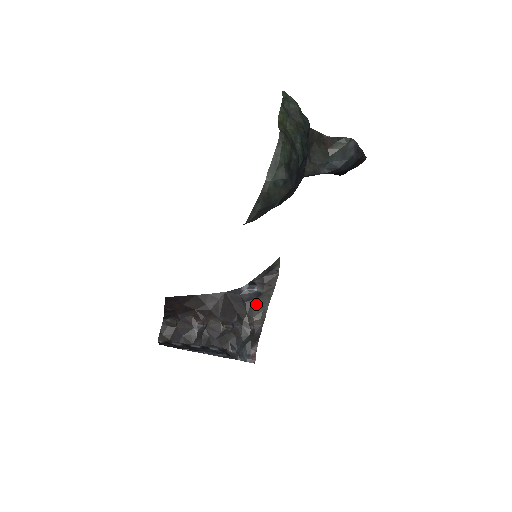
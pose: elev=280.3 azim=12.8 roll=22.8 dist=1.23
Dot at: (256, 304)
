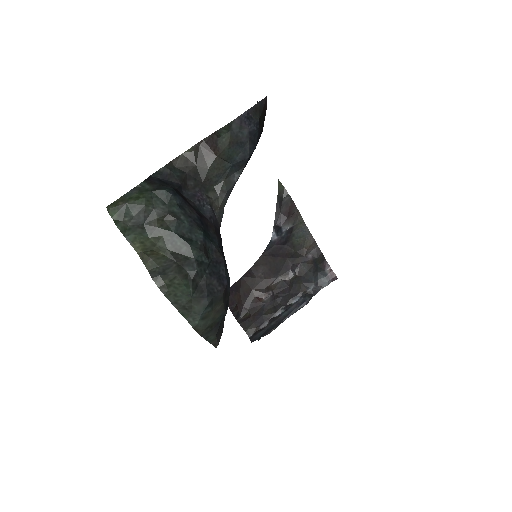
Dot at: (296, 238)
